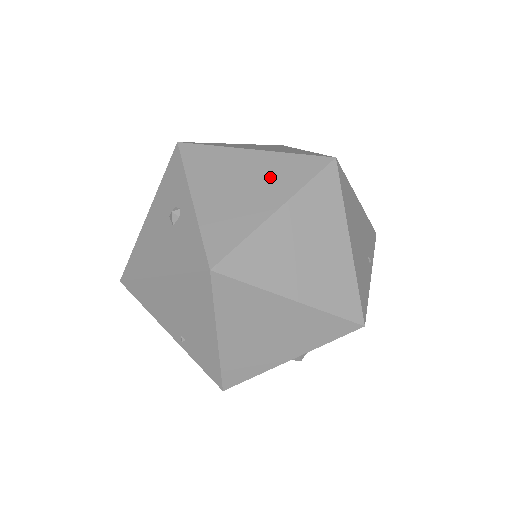
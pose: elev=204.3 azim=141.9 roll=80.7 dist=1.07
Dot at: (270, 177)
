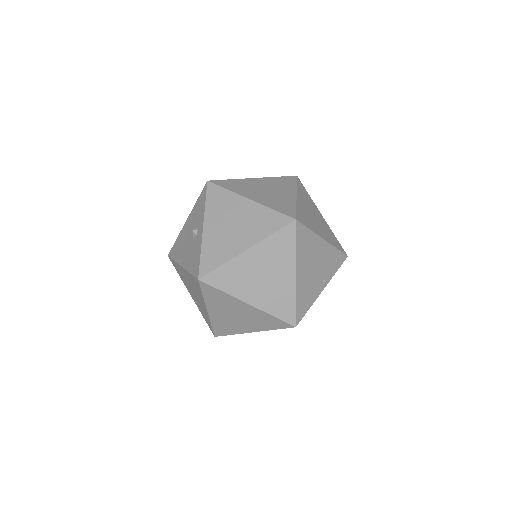
Dot at: (251, 224)
